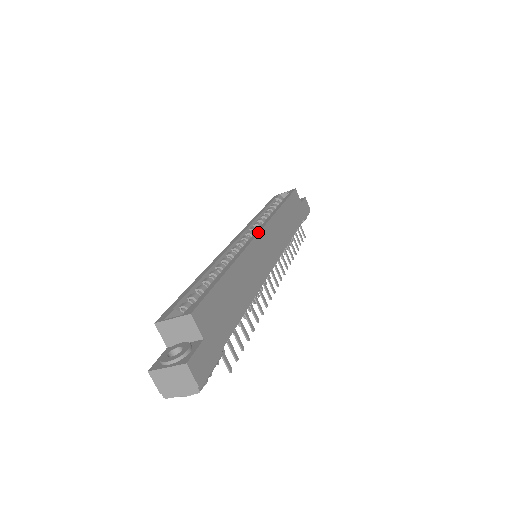
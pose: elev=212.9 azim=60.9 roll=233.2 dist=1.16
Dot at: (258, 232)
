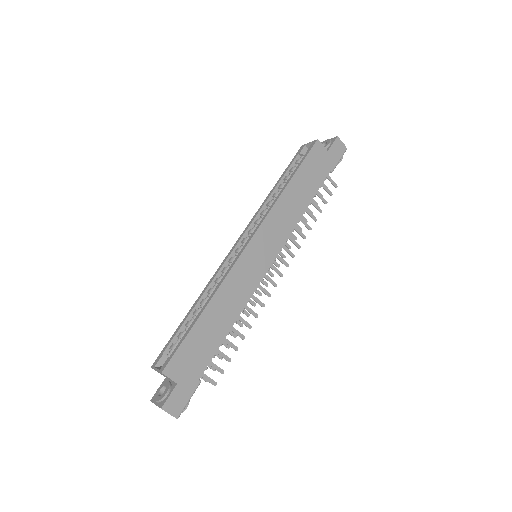
Dot at: (246, 245)
